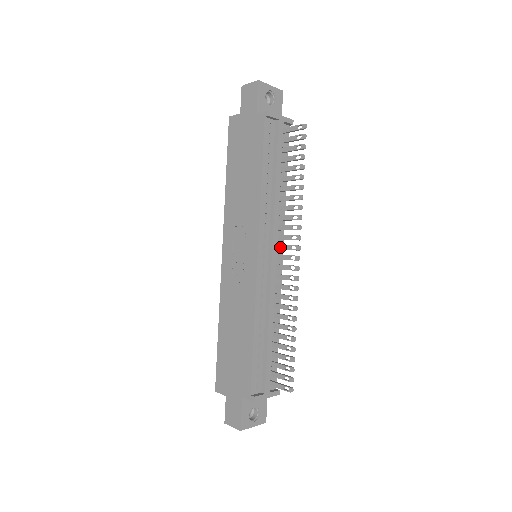
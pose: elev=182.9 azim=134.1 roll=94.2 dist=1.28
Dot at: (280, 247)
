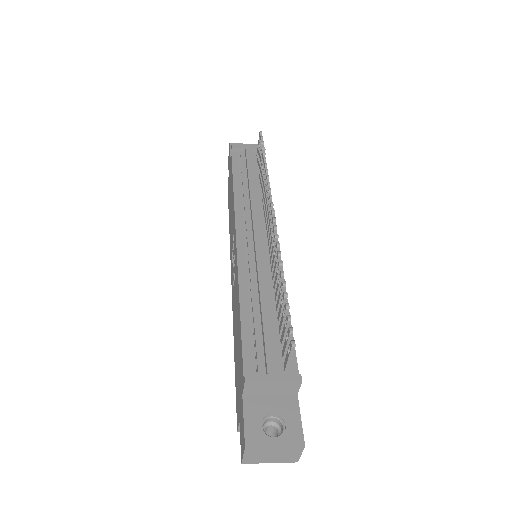
Dot at: (266, 226)
